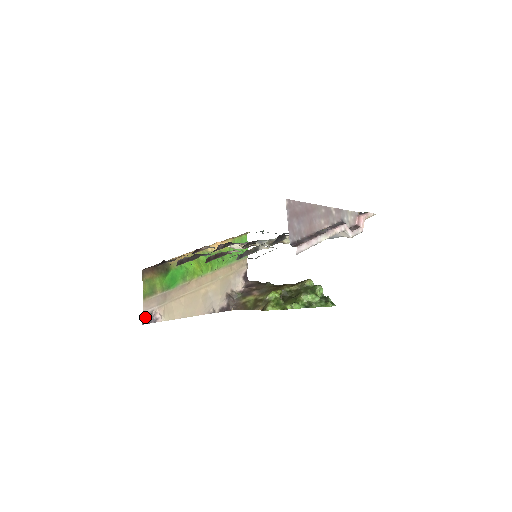
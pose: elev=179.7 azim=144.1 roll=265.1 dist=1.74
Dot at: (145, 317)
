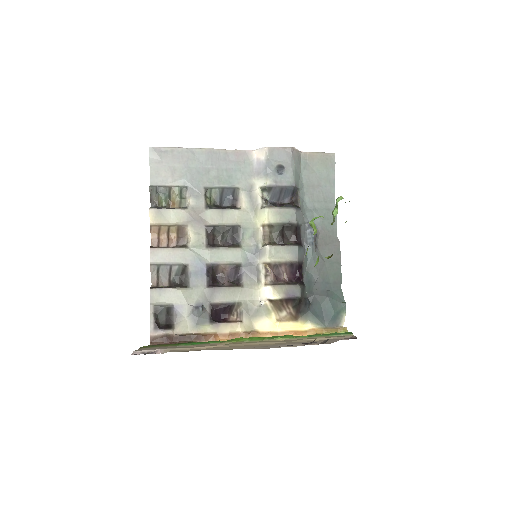
Dot at: occluded
